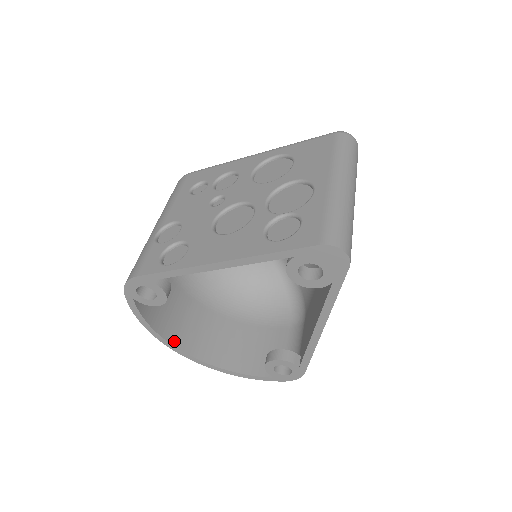
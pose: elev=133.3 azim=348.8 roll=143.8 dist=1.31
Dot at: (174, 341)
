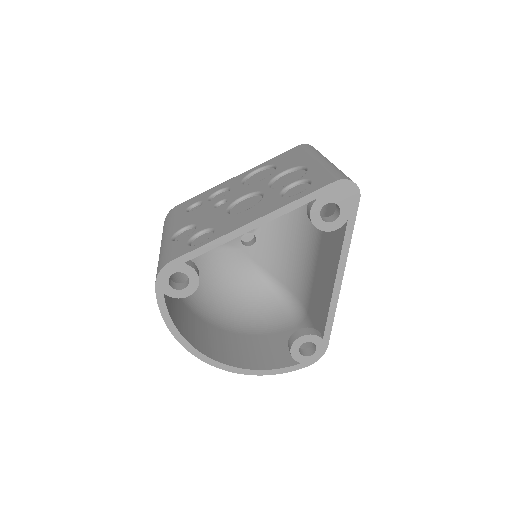
Dot at: (198, 348)
